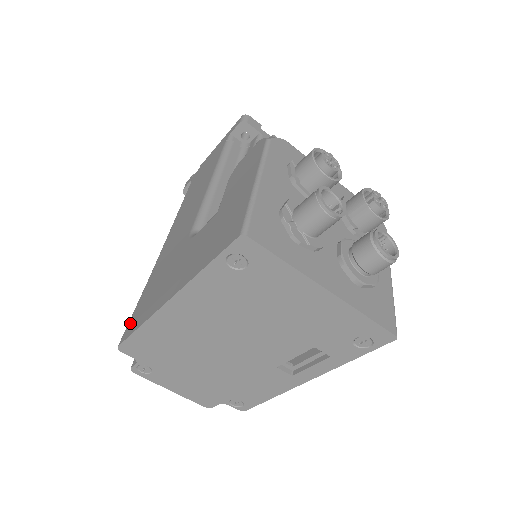
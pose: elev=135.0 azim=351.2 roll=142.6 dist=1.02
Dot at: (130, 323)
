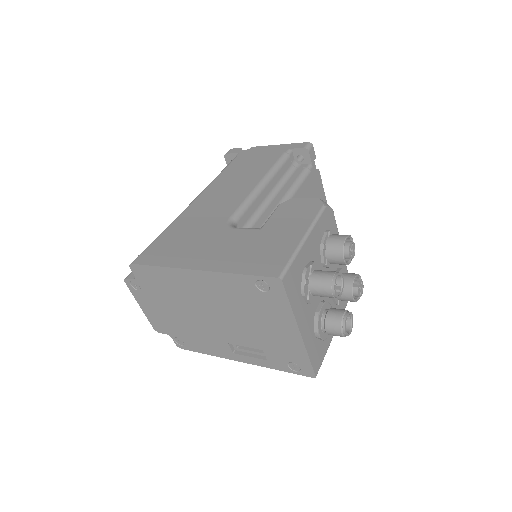
Dot at: (148, 252)
